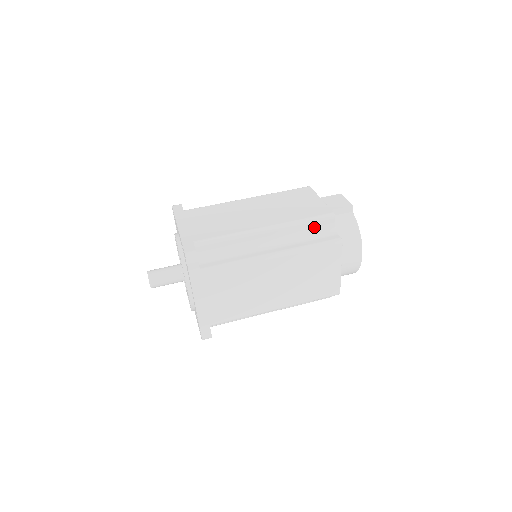
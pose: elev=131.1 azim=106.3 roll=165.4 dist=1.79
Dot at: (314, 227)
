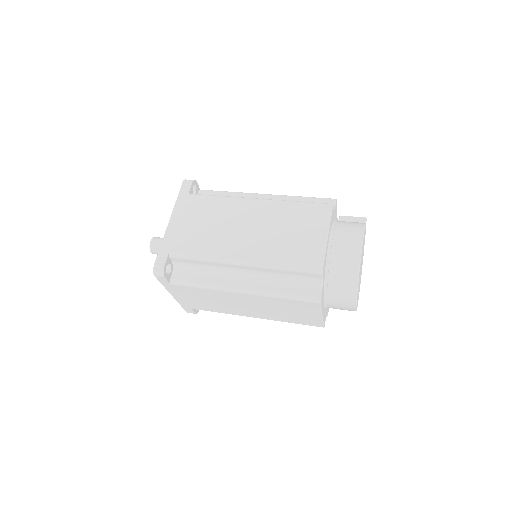
Dot at: occluded
